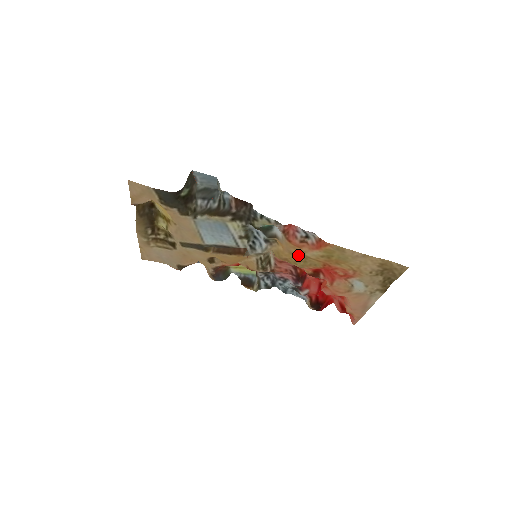
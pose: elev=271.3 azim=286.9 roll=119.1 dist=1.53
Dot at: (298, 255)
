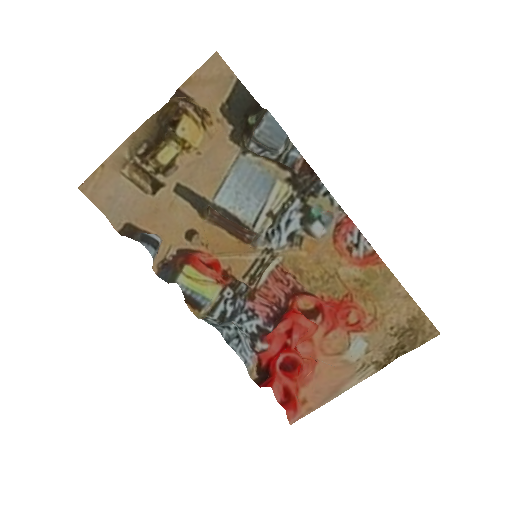
Dot at: (327, 267)
